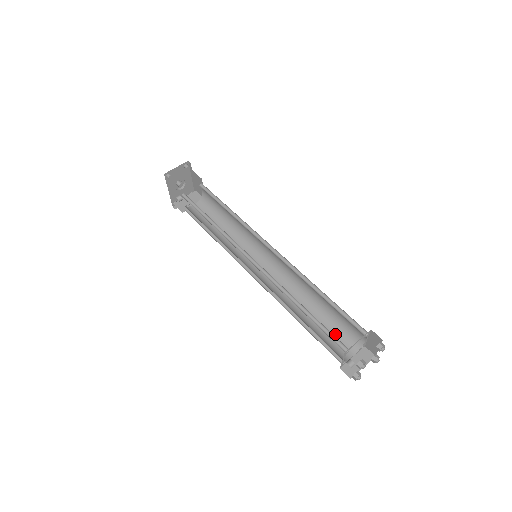
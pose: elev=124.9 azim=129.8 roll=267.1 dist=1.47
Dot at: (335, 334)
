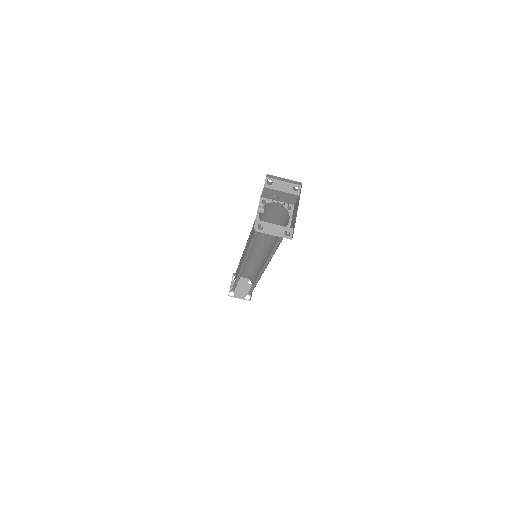
Dot at: (249, 272)
